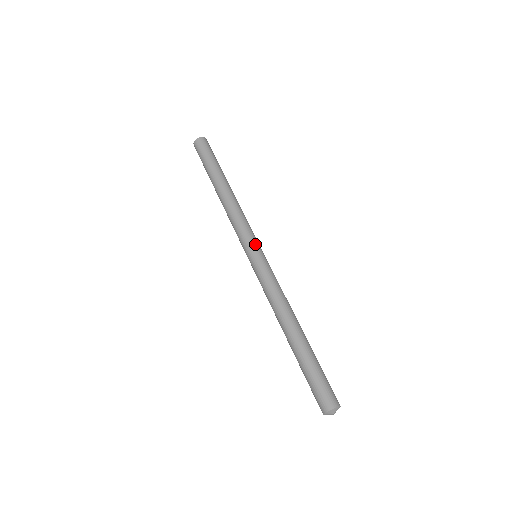
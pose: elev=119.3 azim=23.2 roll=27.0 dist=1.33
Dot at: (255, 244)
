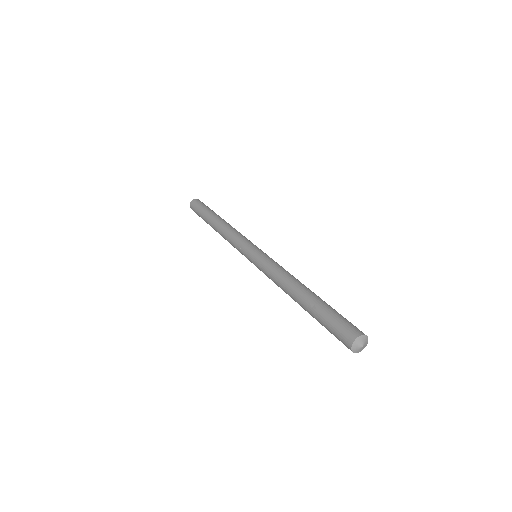
Dot at: occluded
